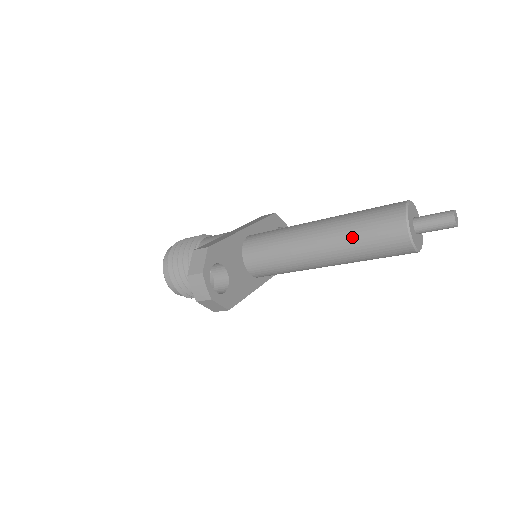
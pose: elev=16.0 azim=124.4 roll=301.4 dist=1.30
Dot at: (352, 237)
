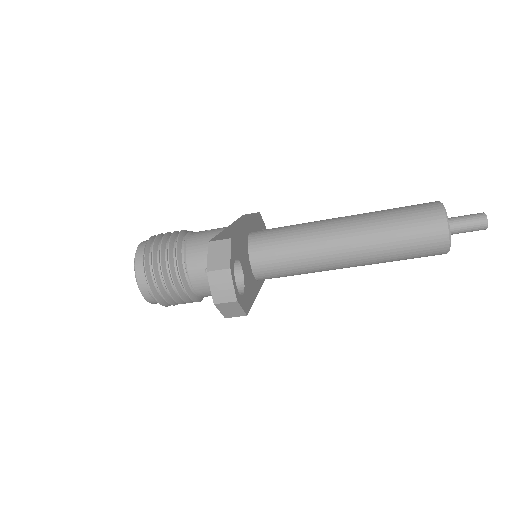
Dot at: (387, 235)
